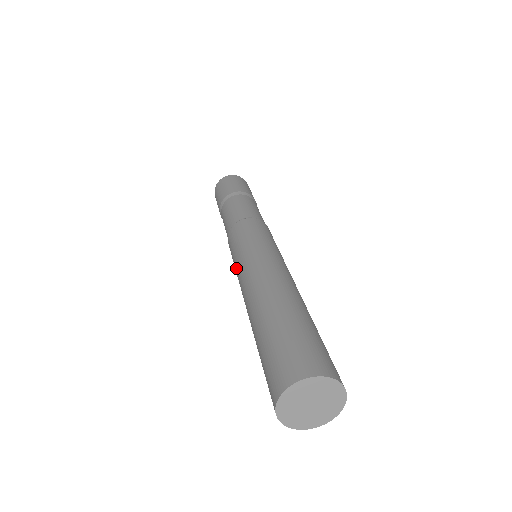
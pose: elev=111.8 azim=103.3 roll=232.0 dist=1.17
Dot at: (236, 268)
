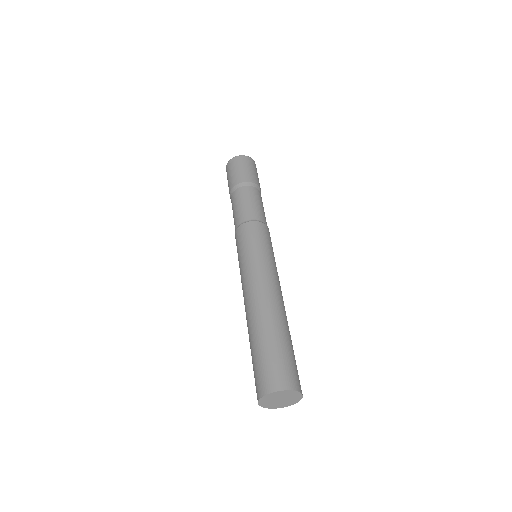
Dot at: (240, 273)
